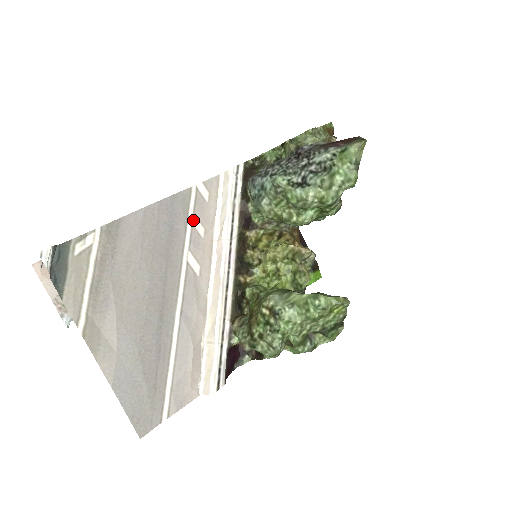
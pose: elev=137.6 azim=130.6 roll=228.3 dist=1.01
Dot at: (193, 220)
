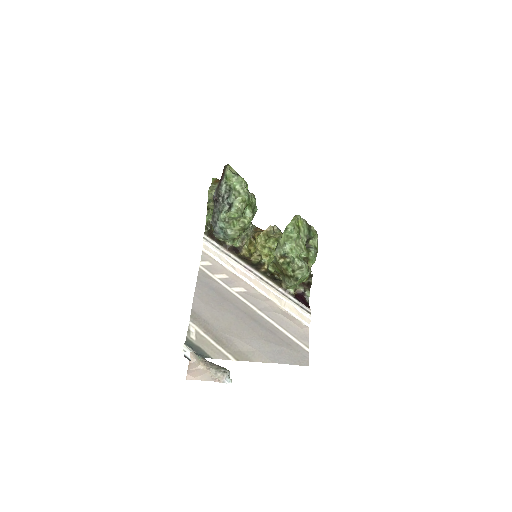
Dot at: (217, 277)
